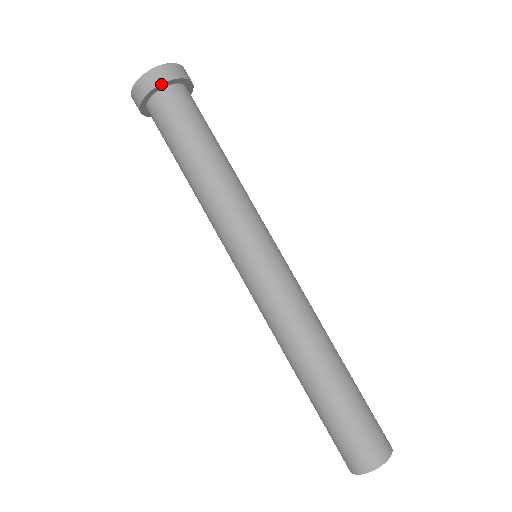
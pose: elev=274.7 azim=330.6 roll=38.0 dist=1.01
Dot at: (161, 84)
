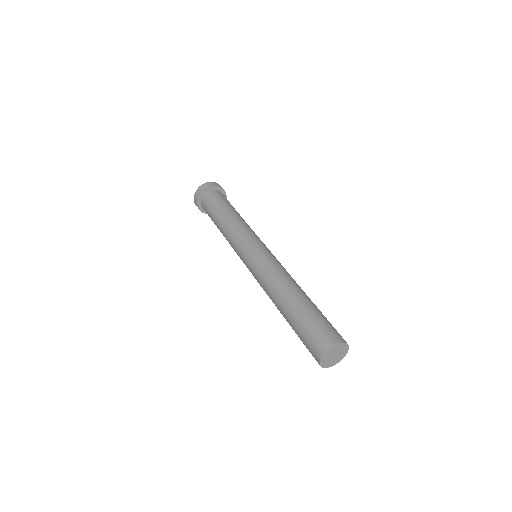
Dot at: (223, 189)
